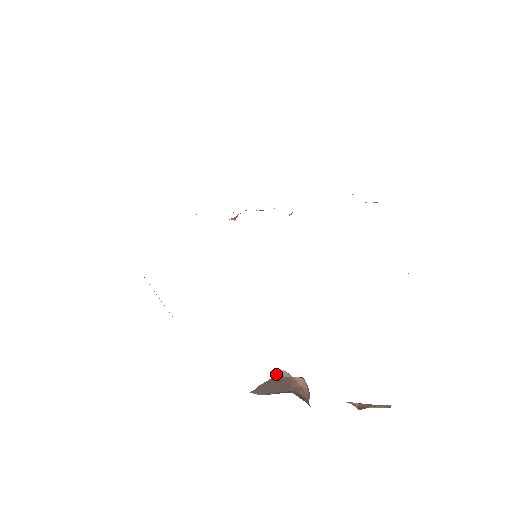
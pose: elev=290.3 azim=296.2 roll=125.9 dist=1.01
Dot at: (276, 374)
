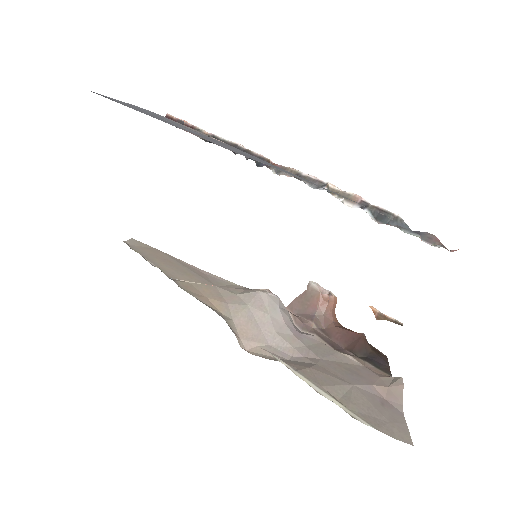
Dot at: (308, 288)
